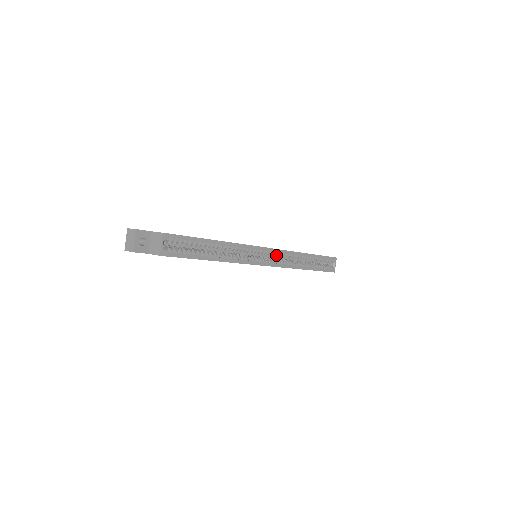
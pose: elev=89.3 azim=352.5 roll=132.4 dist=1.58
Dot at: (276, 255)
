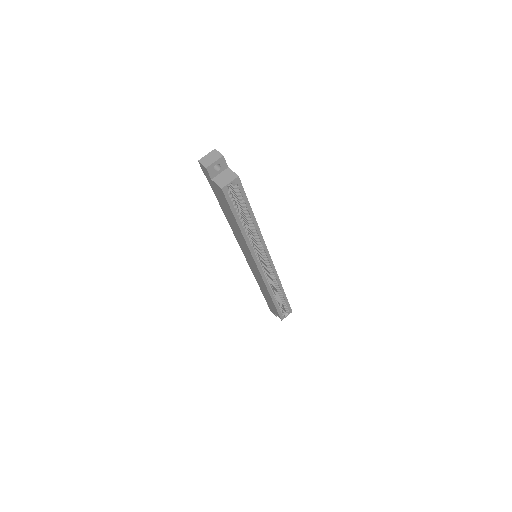
Dot at: (269, 269)
